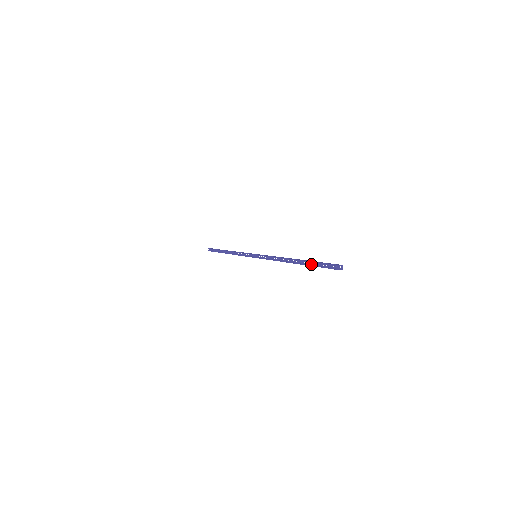
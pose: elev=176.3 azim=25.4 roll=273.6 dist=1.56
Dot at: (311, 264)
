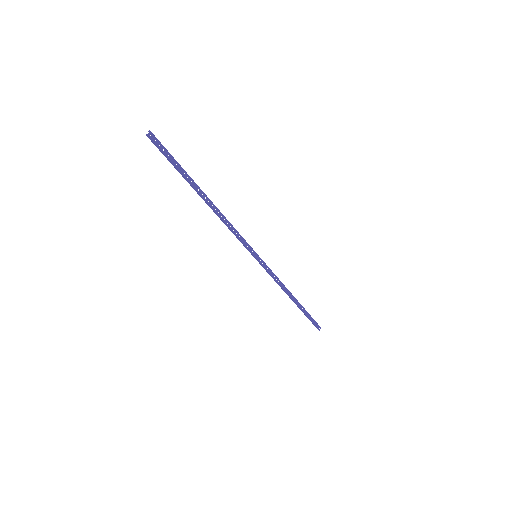
Dot at: (186, 177)
